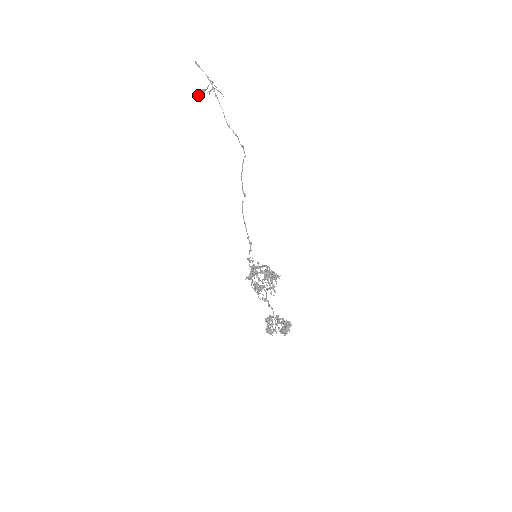
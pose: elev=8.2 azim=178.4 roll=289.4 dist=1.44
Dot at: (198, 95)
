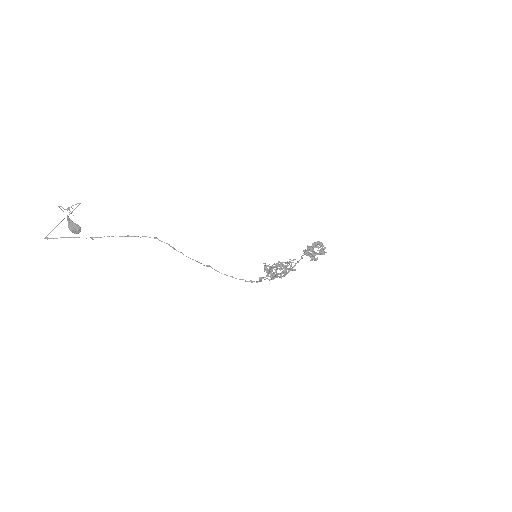
Dot at: (75, 231)
